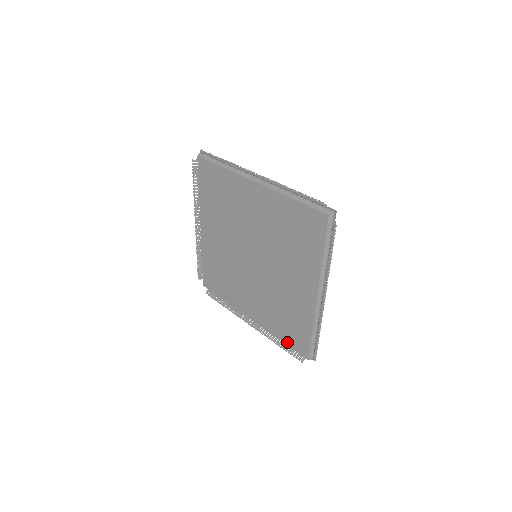
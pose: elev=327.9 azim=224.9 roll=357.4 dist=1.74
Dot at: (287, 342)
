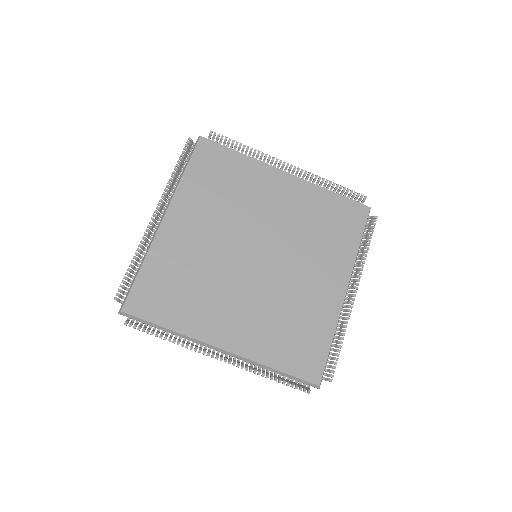
Dot at: (288, 368)
